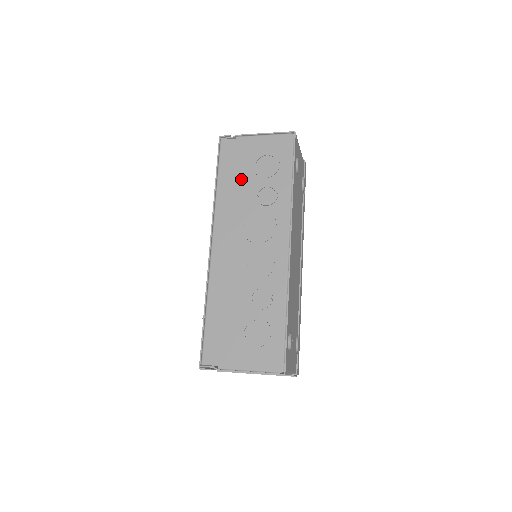
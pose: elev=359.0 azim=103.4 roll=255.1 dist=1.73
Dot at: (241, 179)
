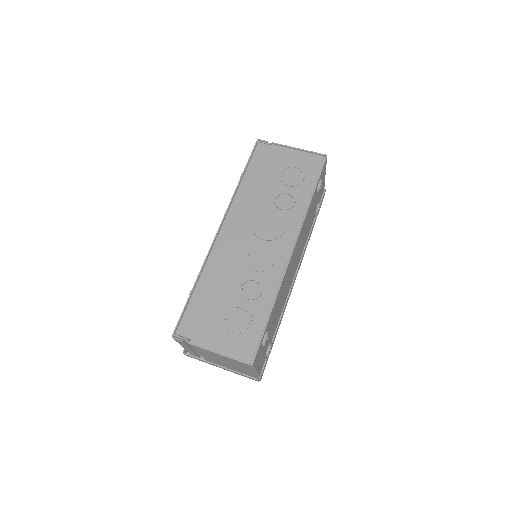
Dot at: (266, 180)
